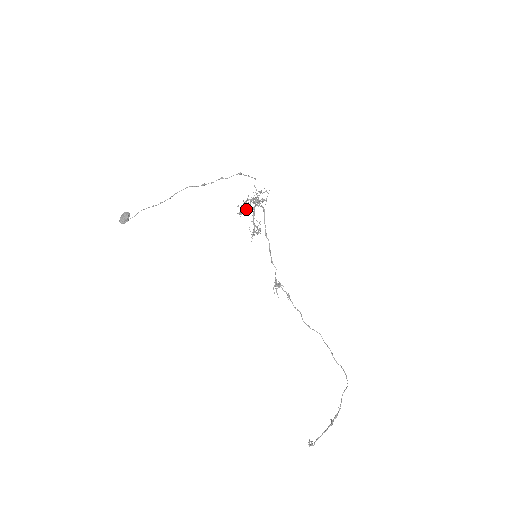
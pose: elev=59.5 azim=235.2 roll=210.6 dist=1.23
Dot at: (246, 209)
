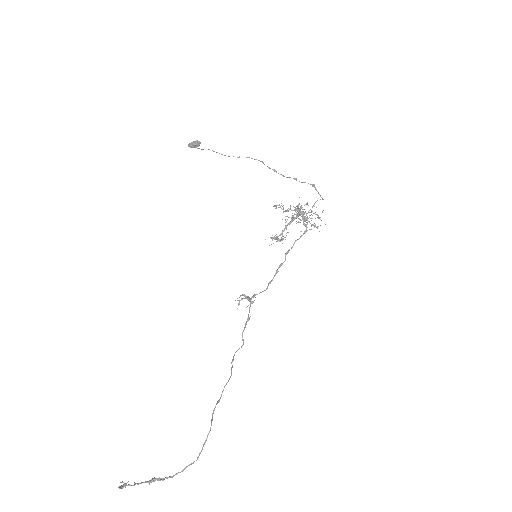
Dot at: (291, 218)
